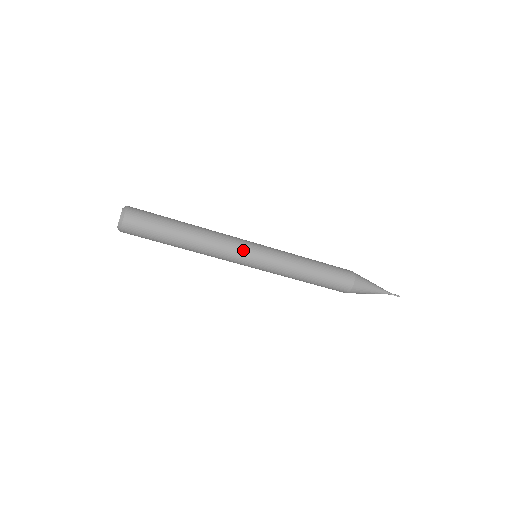
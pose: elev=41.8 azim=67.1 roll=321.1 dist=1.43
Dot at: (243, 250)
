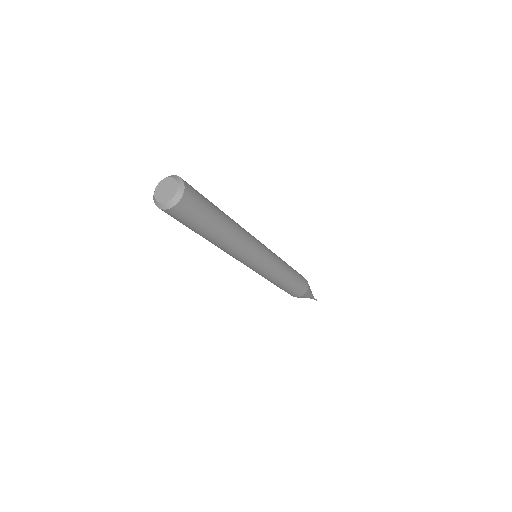
Dot at: (251, 261)
